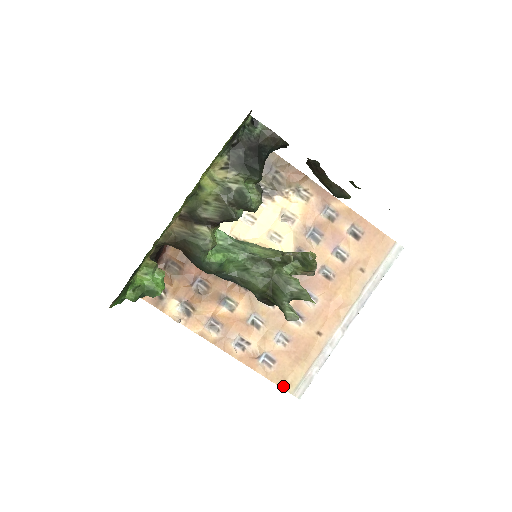
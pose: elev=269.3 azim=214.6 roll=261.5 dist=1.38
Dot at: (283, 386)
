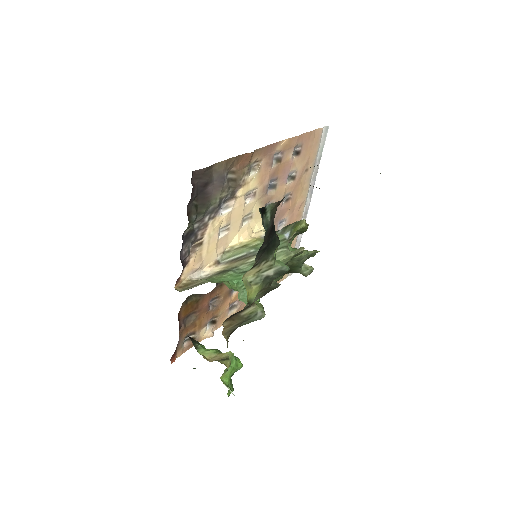
Dot at: (281, 280)
